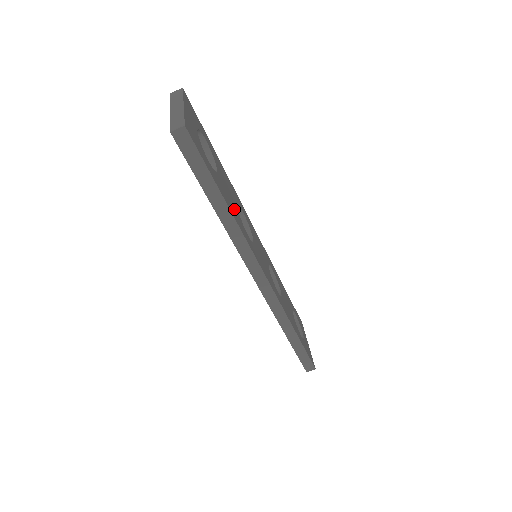
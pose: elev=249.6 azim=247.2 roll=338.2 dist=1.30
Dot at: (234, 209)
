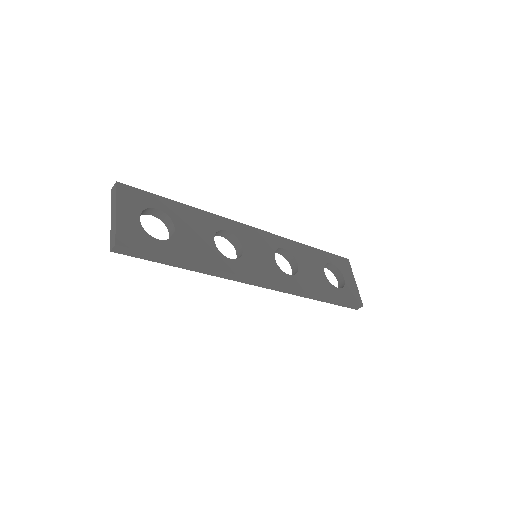
Dot at: (205, 251)
